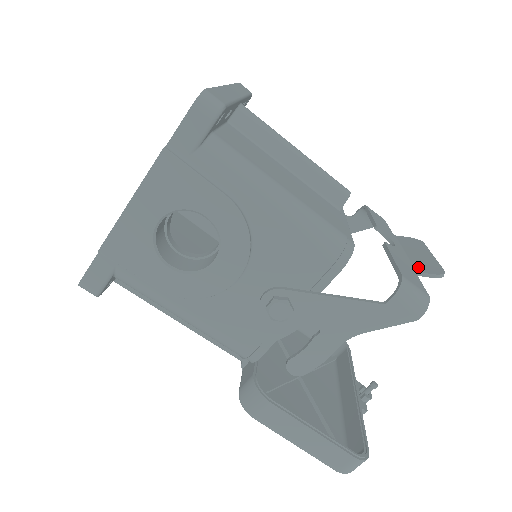
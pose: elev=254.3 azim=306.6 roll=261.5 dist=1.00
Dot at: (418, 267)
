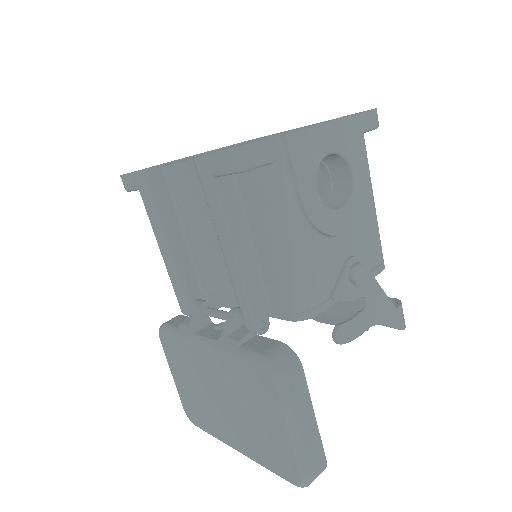
Dot at: occluded
